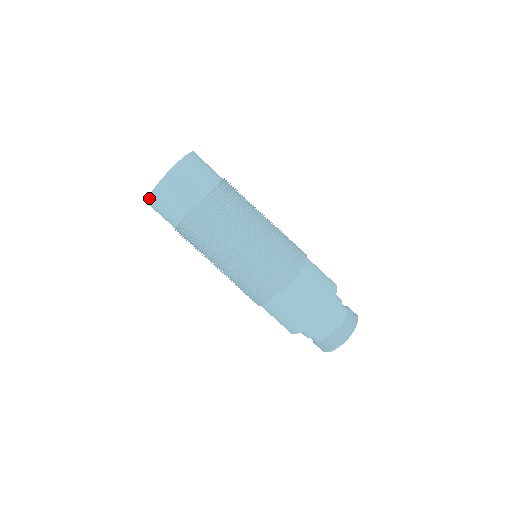
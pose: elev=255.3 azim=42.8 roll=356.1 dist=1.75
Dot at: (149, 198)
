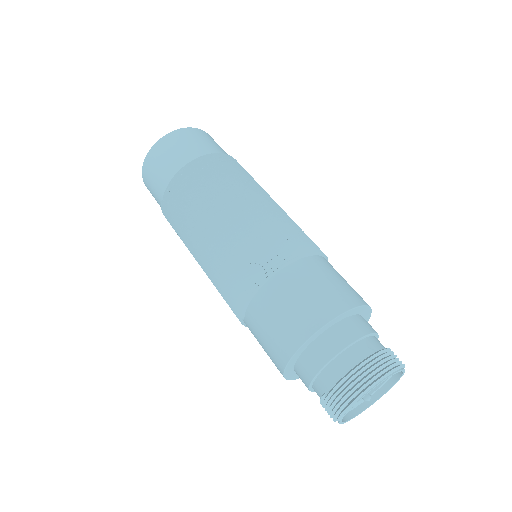
Dot at: occluded
